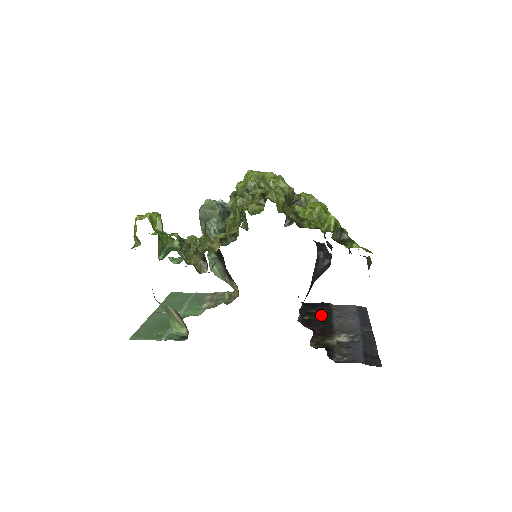
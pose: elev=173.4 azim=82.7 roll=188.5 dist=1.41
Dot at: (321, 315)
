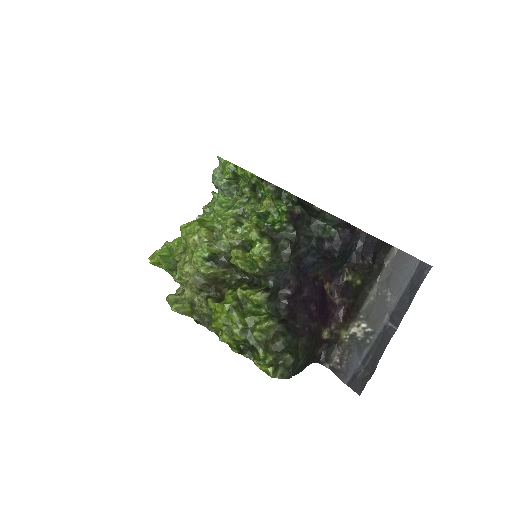
Dot at: (366, 275)
